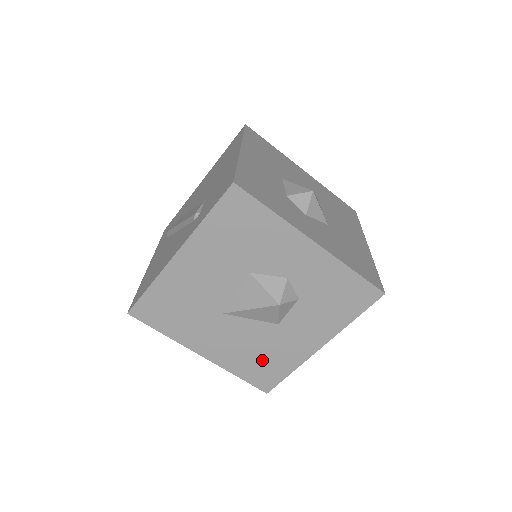
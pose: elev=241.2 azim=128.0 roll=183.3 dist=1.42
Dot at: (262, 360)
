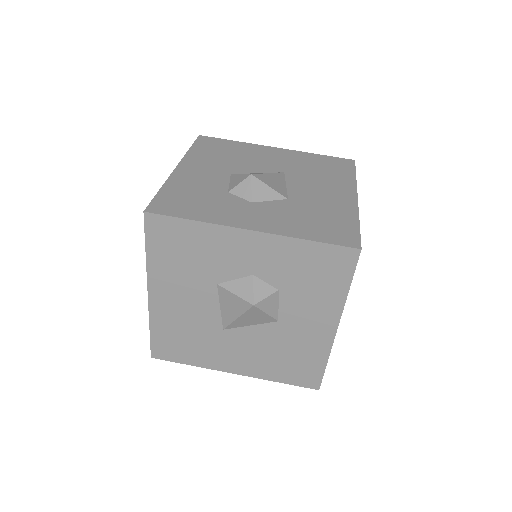
Dot at: (290, 360)
